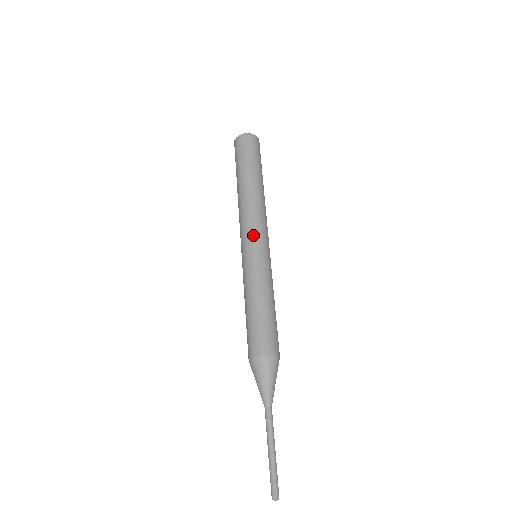
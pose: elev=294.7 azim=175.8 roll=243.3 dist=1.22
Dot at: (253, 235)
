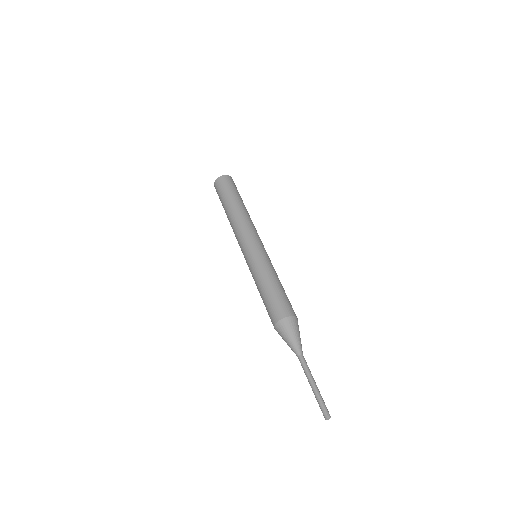
Dot at: (250, 240)
